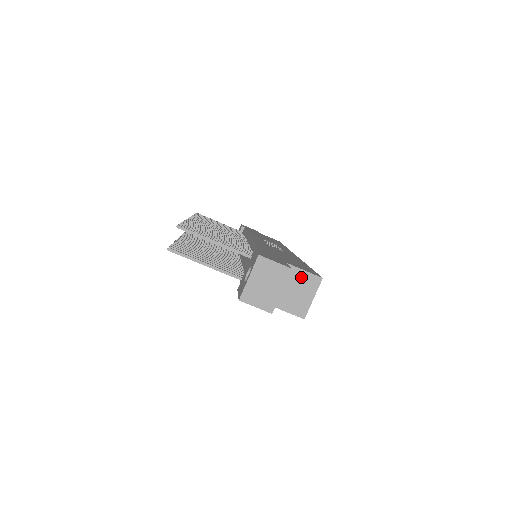
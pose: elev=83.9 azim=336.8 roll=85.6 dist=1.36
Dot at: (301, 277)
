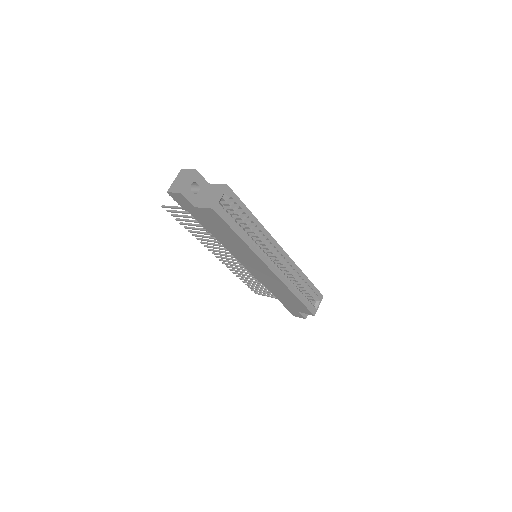
Dot at: (215, 188)
